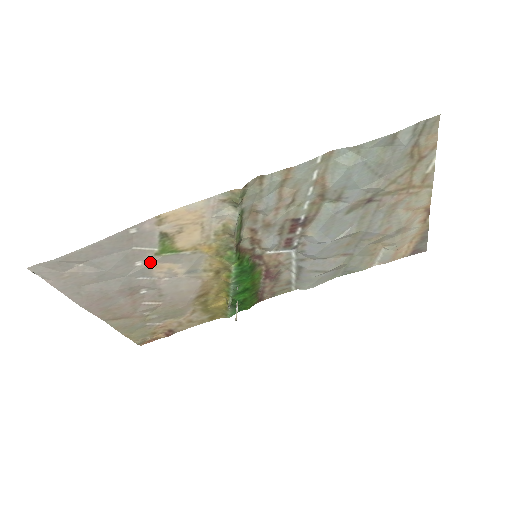
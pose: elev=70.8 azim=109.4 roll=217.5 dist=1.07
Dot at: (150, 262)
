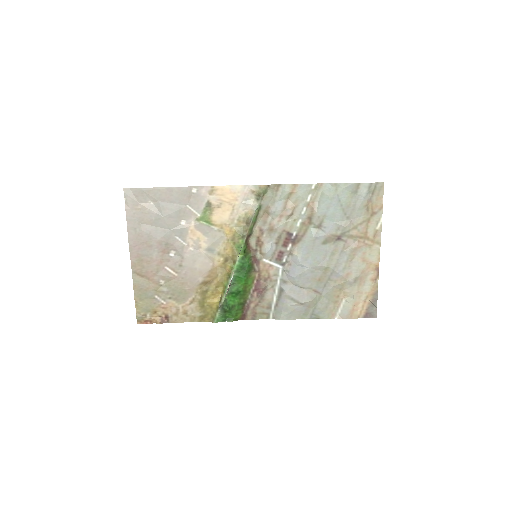
Dot at: (190, 225)
